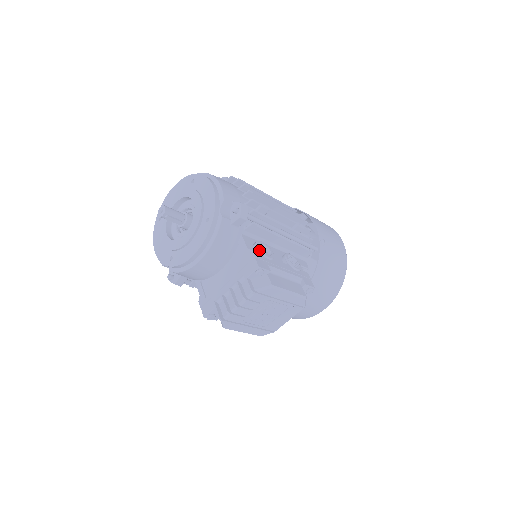
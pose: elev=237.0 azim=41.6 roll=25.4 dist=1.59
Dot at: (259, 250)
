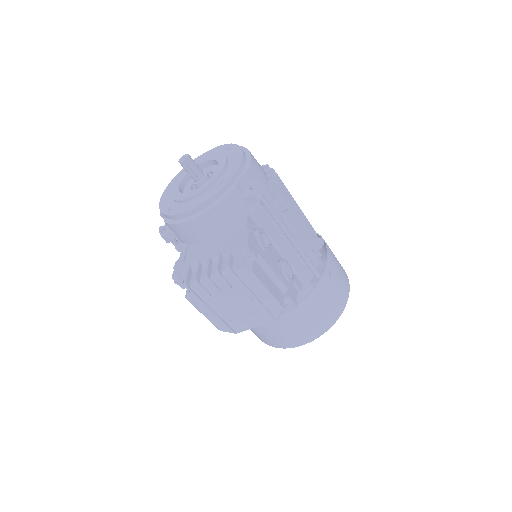
Dot at: (257, 235)
